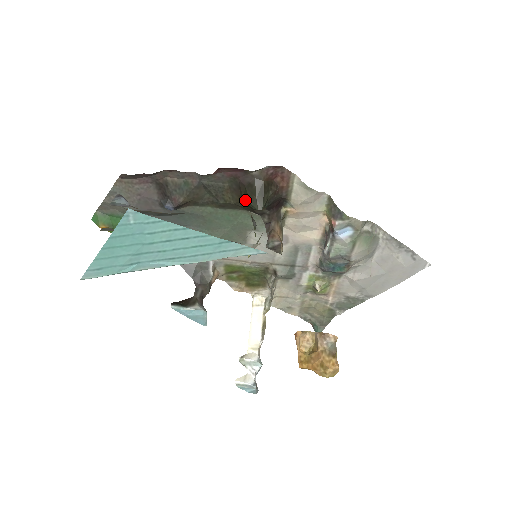
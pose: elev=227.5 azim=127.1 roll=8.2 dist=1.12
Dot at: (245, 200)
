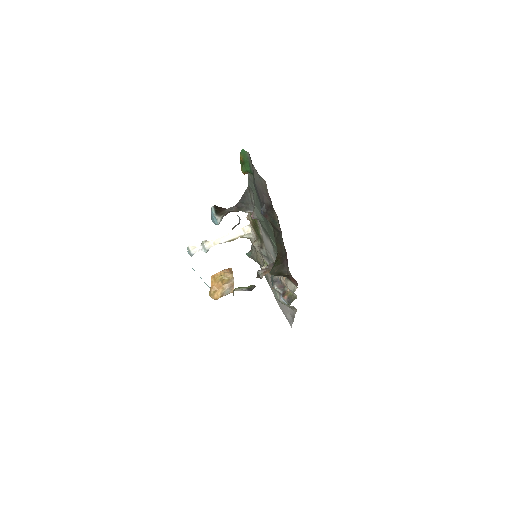
Dot at: (277, 261)
